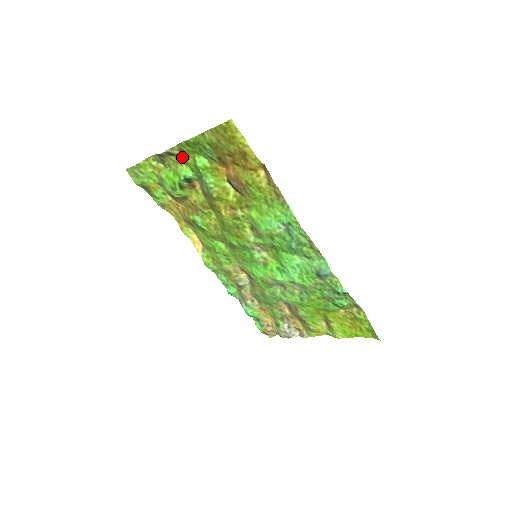
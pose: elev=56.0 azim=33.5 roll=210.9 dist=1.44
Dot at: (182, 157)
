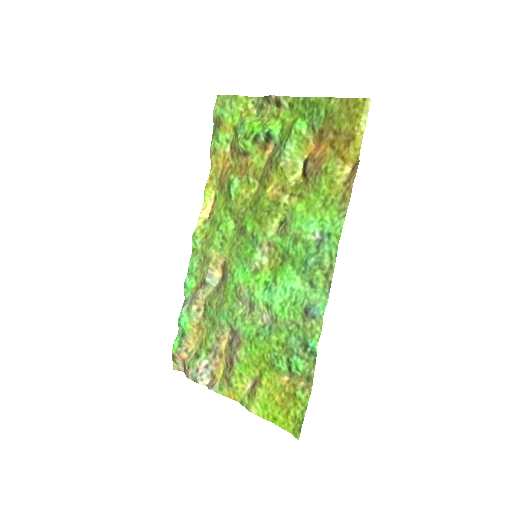
Dot at: (285, 113)
